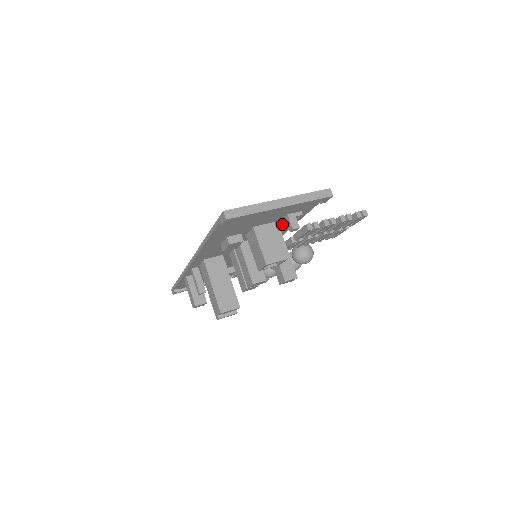
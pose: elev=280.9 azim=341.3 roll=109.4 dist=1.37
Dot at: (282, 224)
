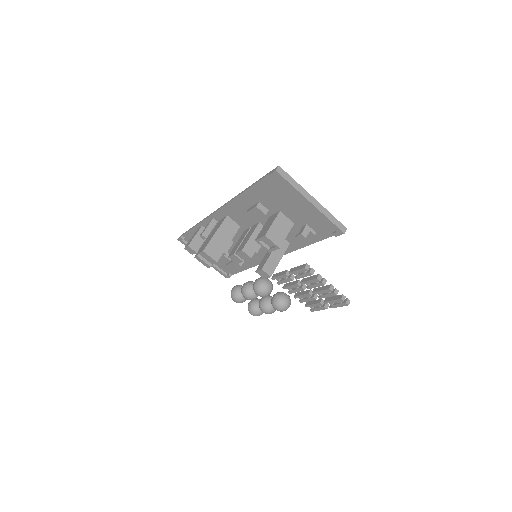
Dot at: (296, 235)
